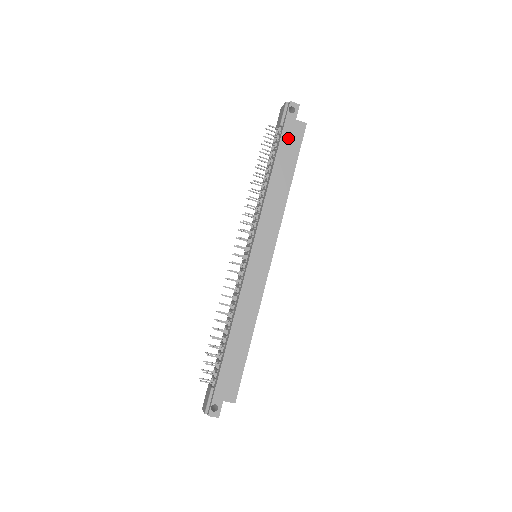
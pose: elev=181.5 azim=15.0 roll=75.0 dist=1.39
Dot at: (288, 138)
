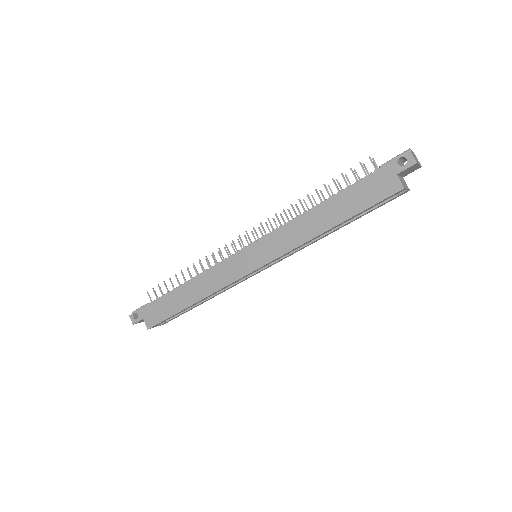
Dot at: (370, 185)
